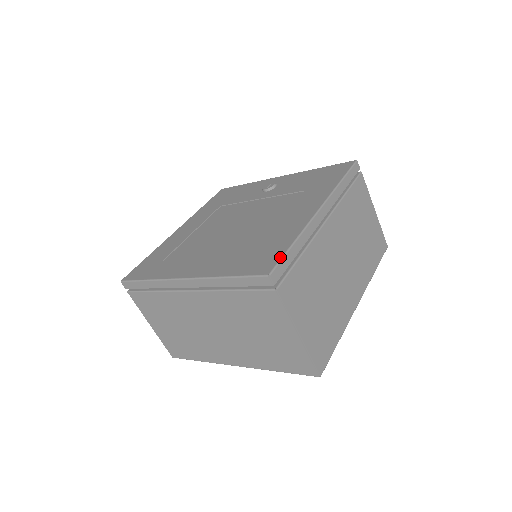
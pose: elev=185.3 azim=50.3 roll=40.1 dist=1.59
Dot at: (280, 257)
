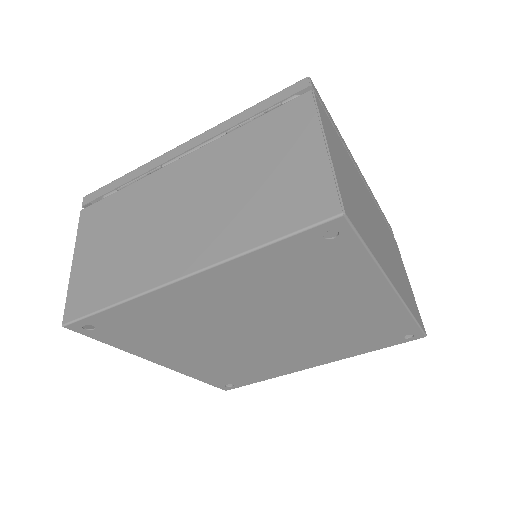
Dot at: occluded
